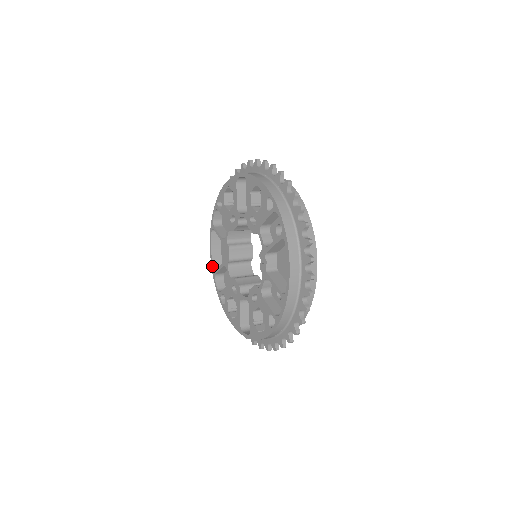
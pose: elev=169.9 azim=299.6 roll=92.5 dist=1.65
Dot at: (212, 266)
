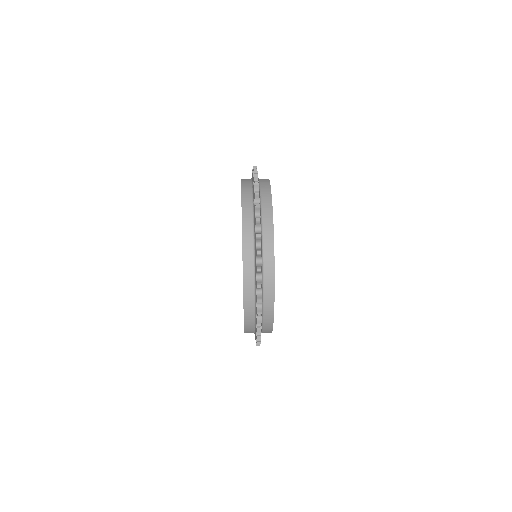
Dot at: occluded
